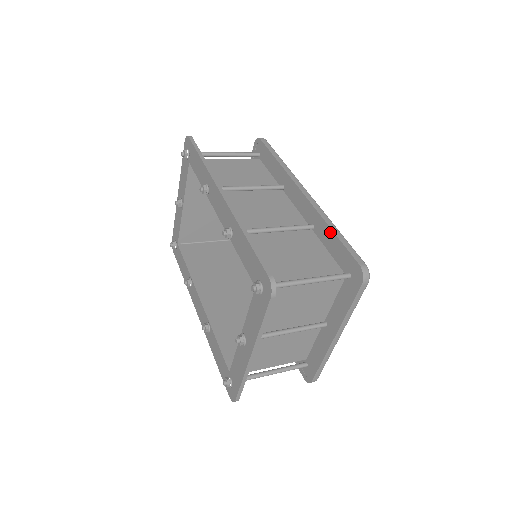
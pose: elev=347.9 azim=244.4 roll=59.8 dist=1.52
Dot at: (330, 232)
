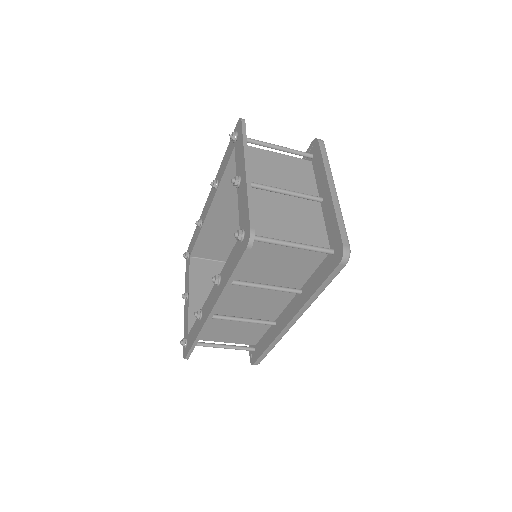
Dot at: occluded
